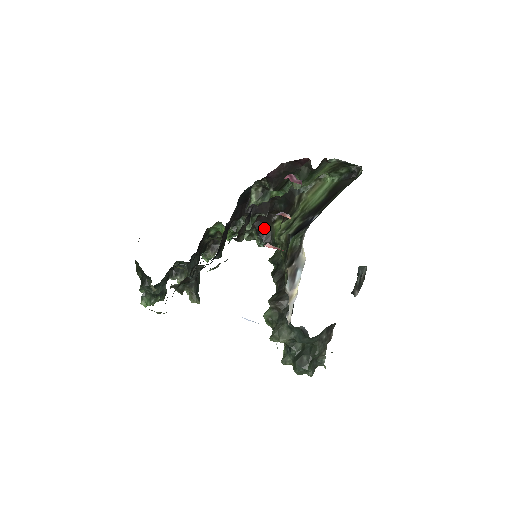
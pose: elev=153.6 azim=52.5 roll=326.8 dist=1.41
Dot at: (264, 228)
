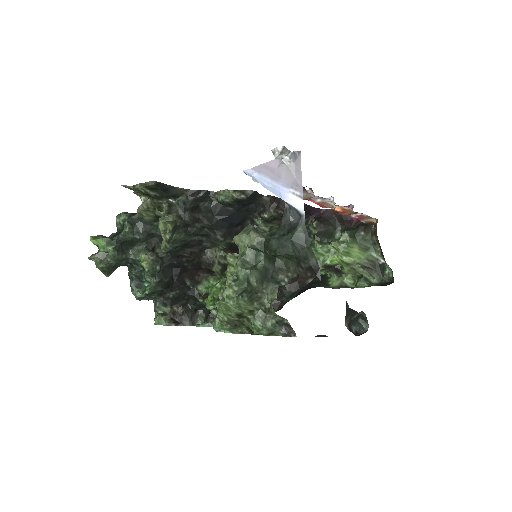
Dot at: occluded
